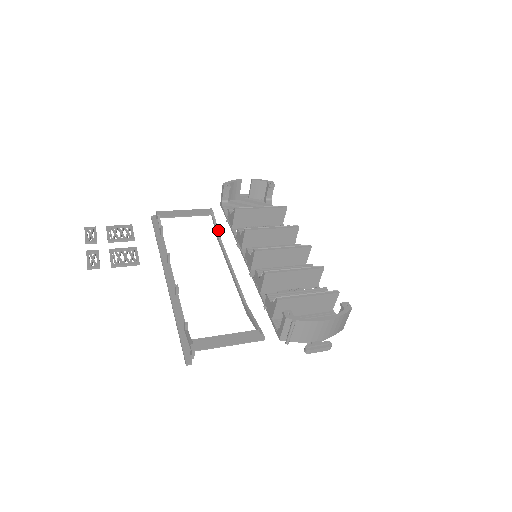
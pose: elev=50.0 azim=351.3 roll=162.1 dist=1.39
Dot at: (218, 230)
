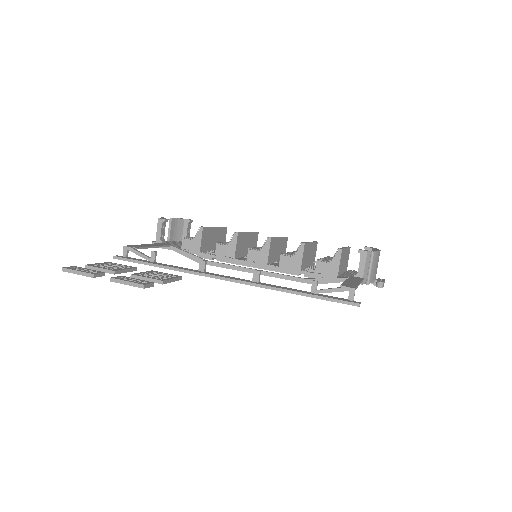
Dot at: (193, 254)
